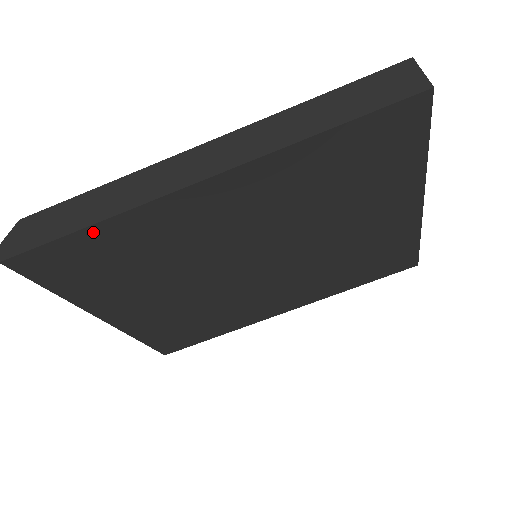
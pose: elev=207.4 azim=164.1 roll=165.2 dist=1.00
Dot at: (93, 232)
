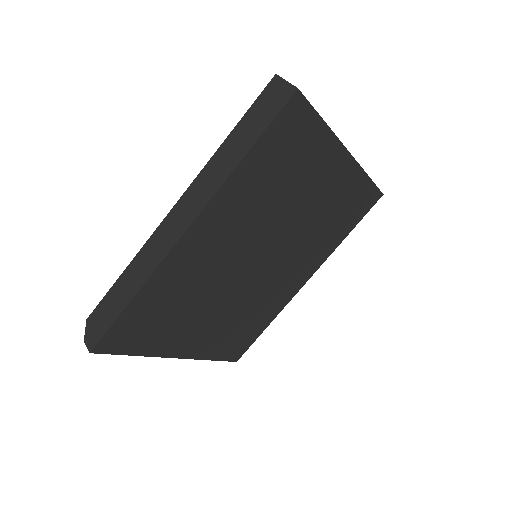
Dot at: (137, 301)
